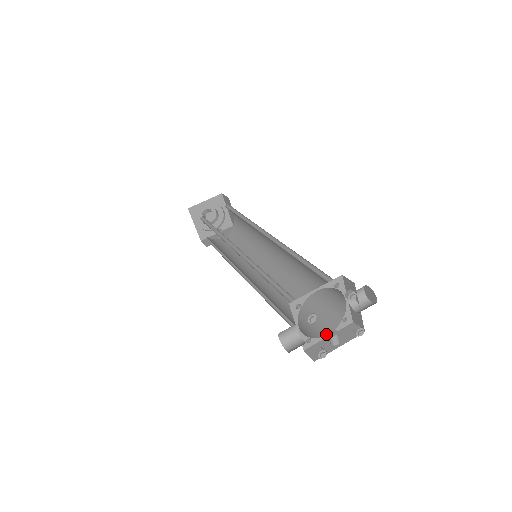
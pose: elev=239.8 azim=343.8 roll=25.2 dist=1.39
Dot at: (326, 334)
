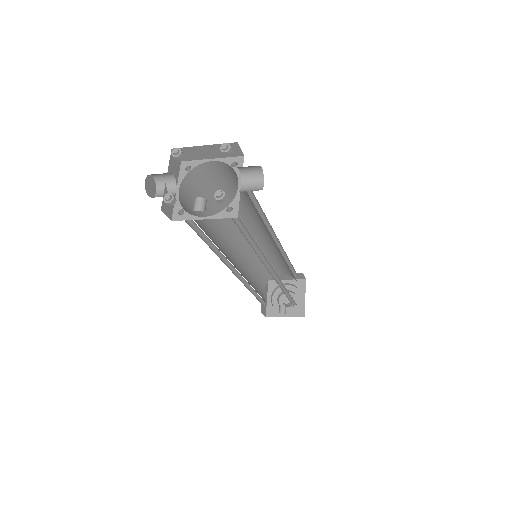
Dot at: (203, 217)
